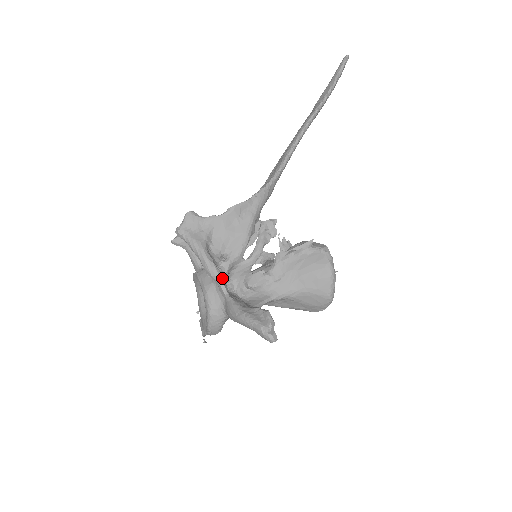
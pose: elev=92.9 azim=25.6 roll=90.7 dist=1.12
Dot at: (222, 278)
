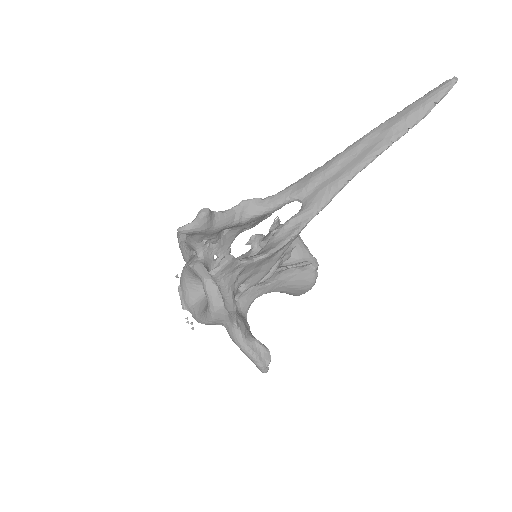
Dot at: occluded
